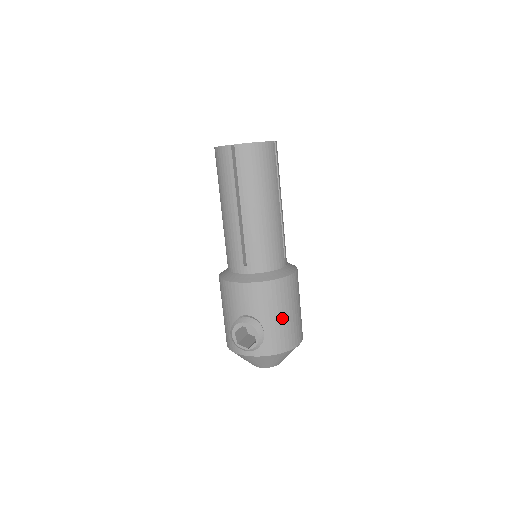
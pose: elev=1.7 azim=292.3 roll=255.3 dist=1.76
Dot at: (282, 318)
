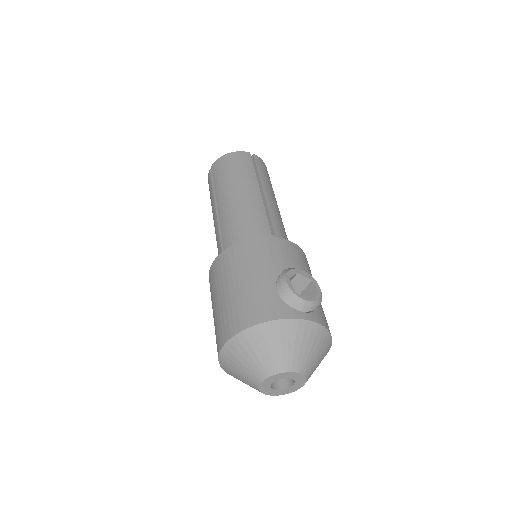
Dot at: occluded
